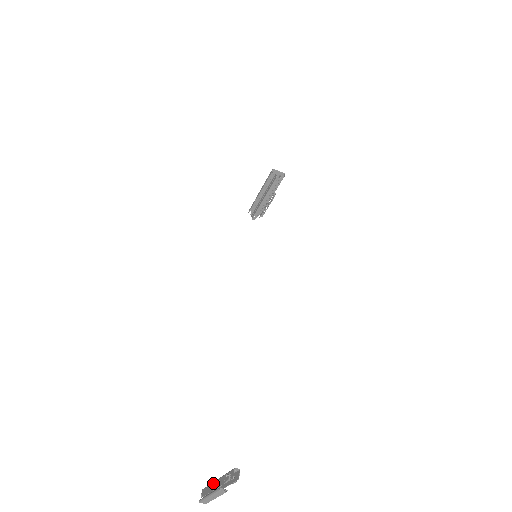
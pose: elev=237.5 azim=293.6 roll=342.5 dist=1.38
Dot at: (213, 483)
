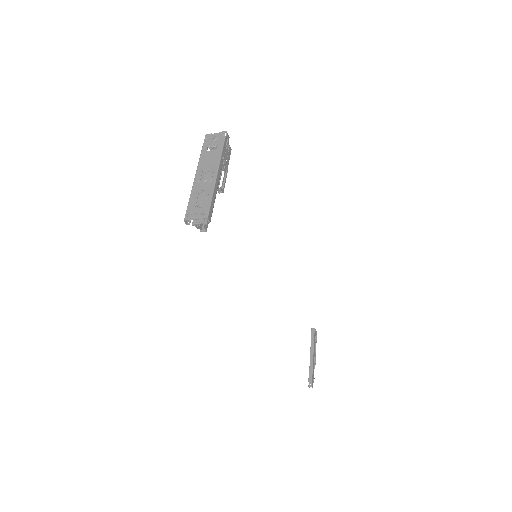
Dot at: (310, 351)
